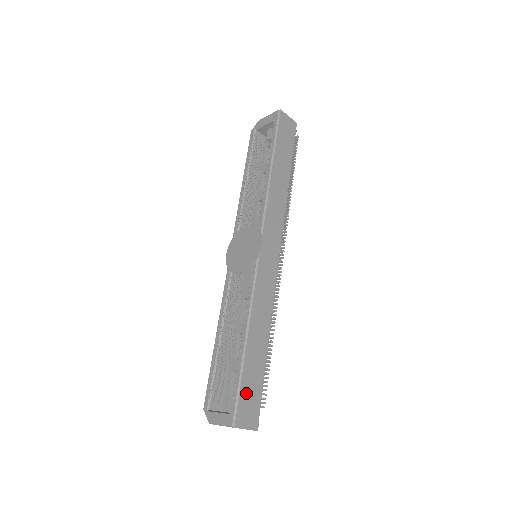
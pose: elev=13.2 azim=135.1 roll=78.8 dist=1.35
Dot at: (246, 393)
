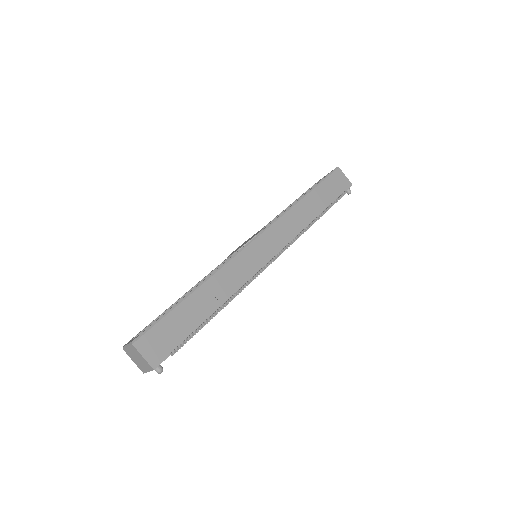
Dot at: (165, 329)
